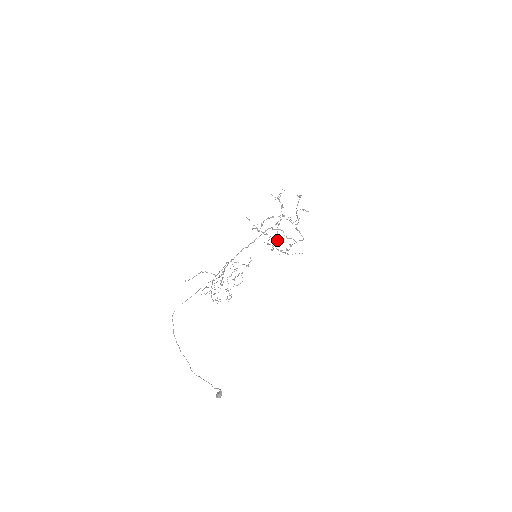
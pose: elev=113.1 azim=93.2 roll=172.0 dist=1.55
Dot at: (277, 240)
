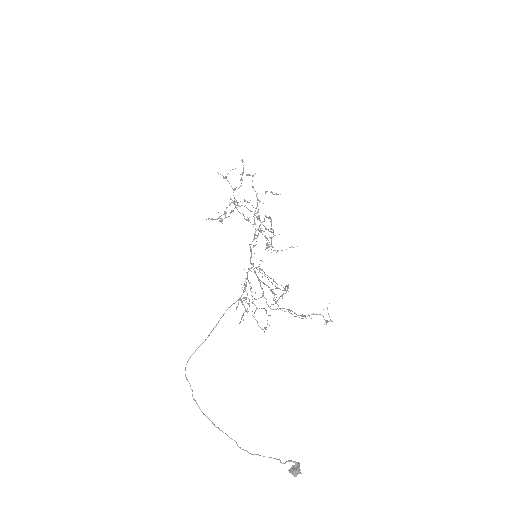
Dot at: (254, 233)
